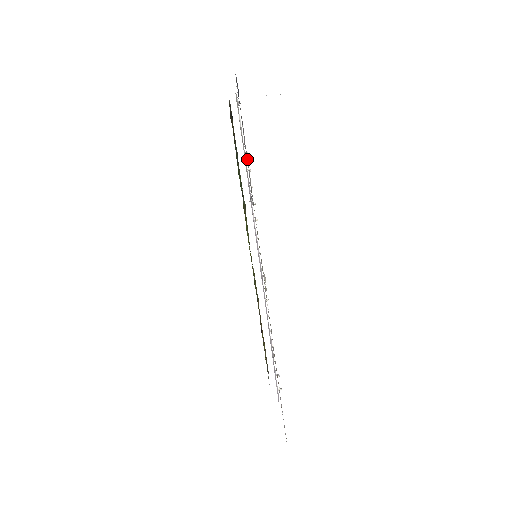
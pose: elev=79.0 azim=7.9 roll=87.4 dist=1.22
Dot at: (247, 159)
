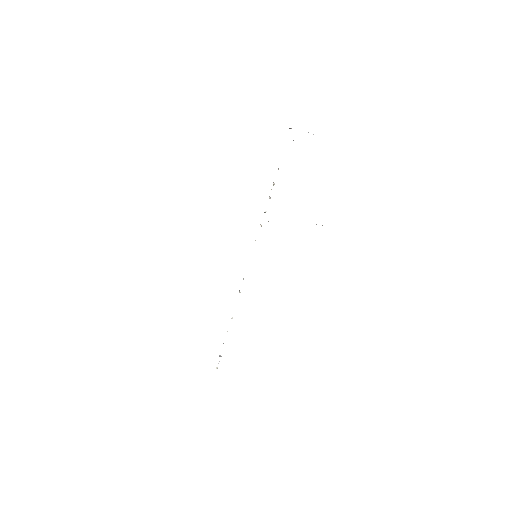
Dot at: occluded
